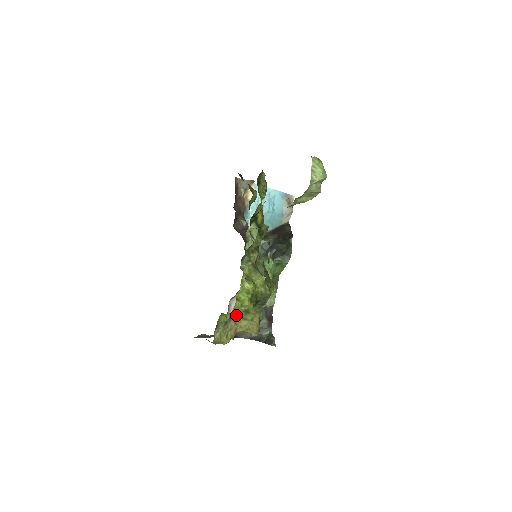
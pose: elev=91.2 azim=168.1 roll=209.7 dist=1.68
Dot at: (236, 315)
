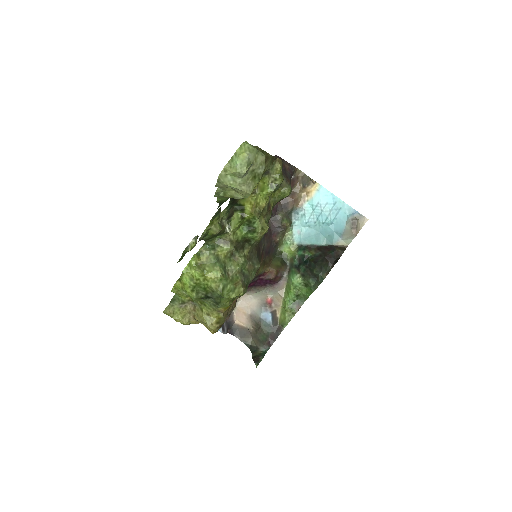
Dot at: (181, 297)
